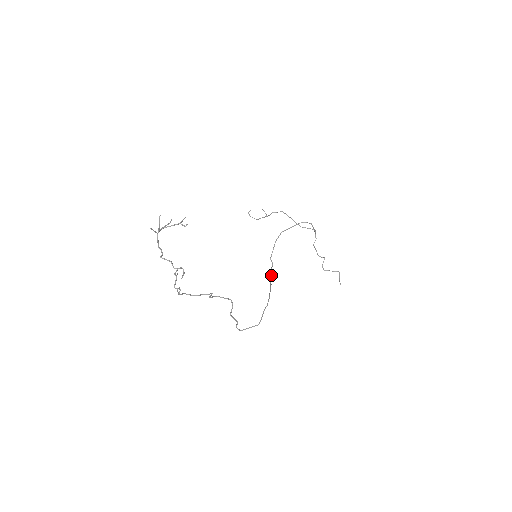
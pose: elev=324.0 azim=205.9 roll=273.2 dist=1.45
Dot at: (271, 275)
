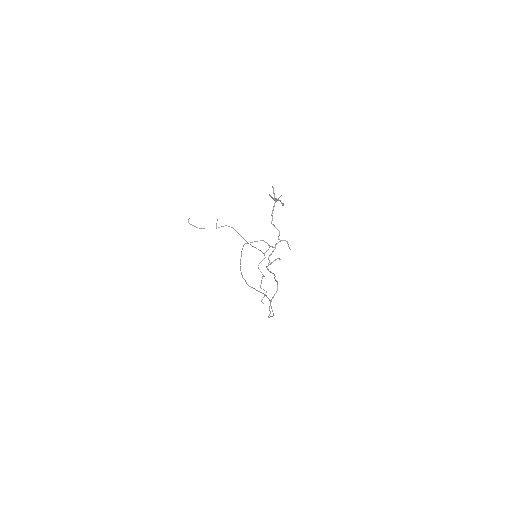
Dot at: (244, 279)
